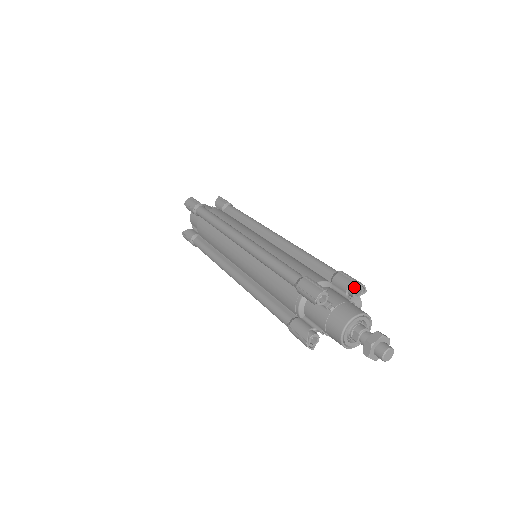
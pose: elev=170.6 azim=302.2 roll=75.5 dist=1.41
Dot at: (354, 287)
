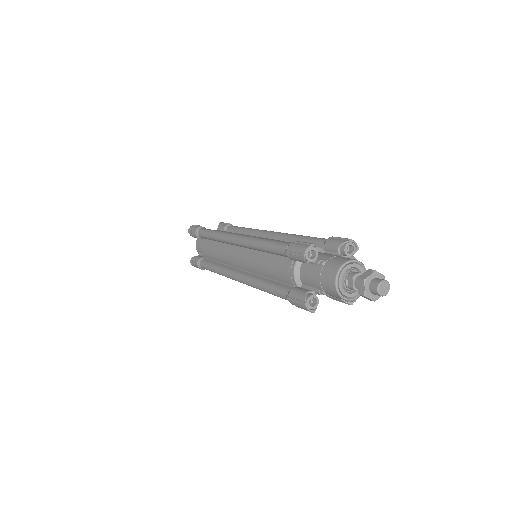
Dot at: (344, 244)
